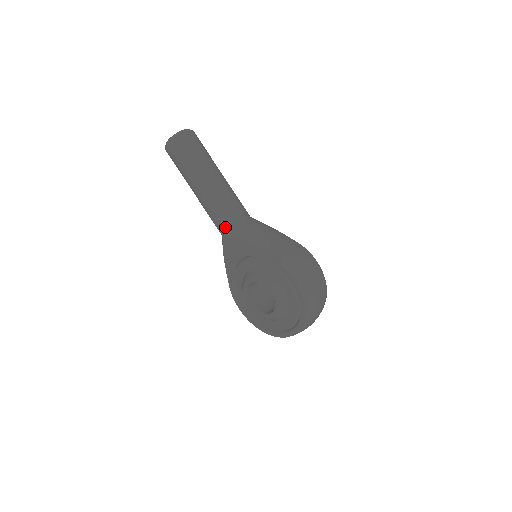
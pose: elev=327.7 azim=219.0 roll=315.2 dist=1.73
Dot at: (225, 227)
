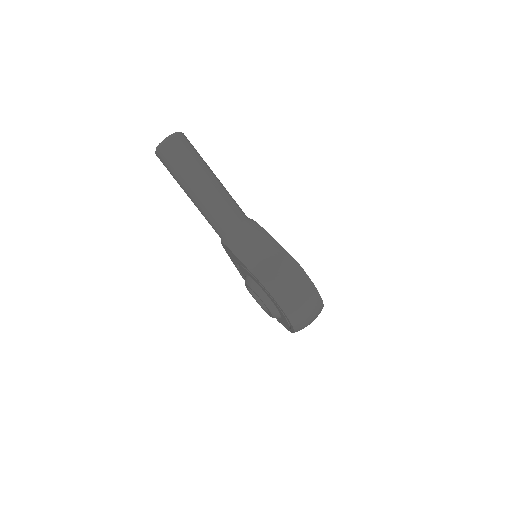
Dot at: (219, 234)
